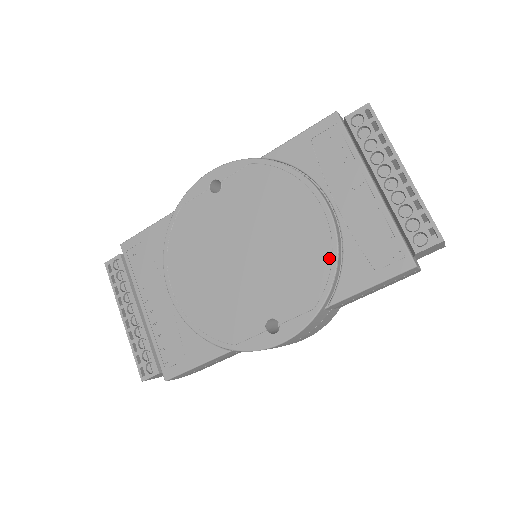
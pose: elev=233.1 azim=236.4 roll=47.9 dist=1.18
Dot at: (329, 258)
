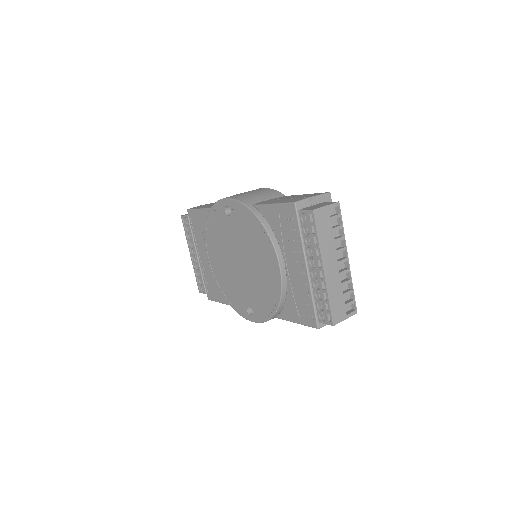
Dot at: (277, 296)
